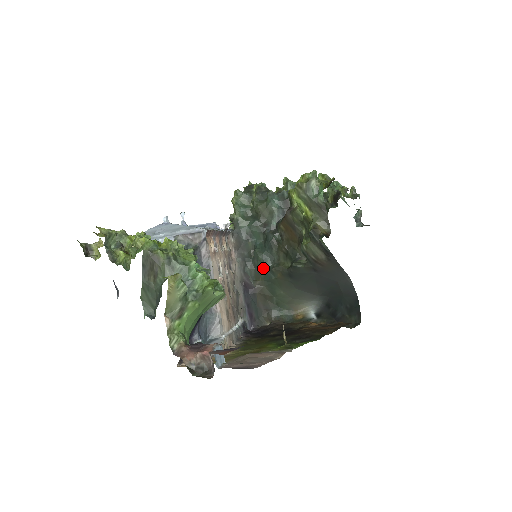
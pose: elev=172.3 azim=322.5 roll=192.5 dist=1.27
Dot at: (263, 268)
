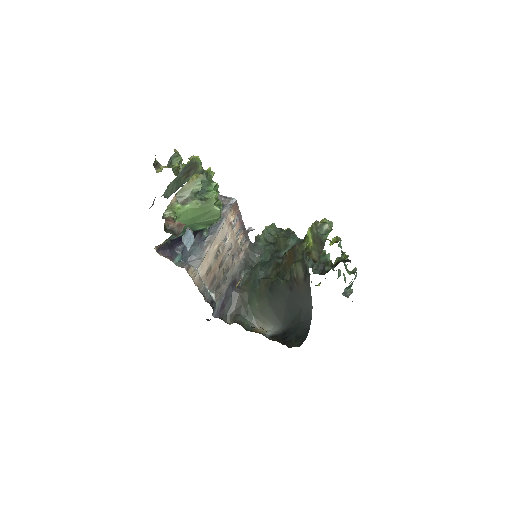
Dot at: (255, 277)
